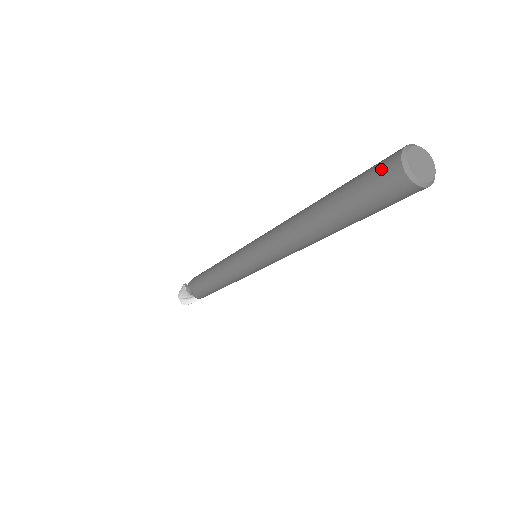
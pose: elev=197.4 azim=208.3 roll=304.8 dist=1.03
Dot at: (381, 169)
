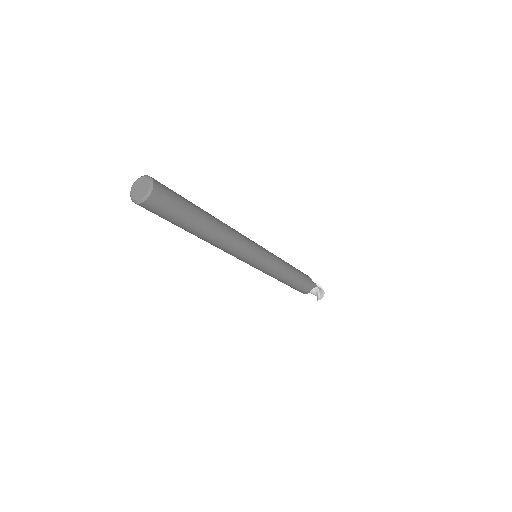
Dot at: occluded
